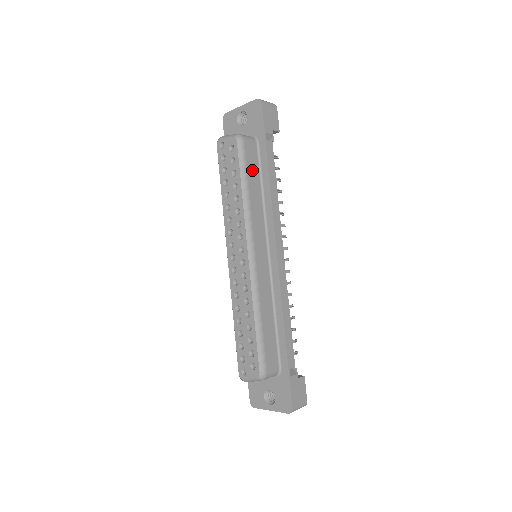
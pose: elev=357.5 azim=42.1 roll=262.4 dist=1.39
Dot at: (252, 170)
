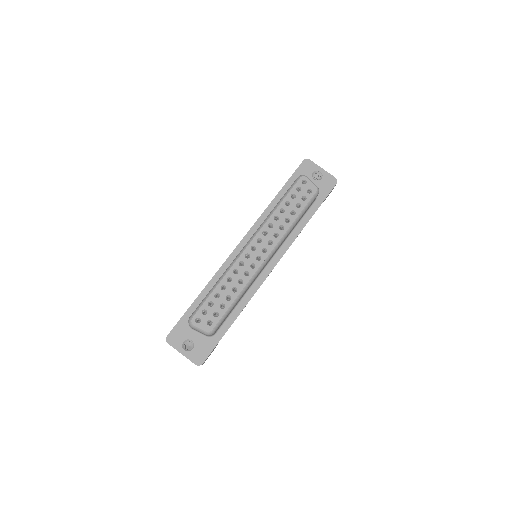
Dot at: occluded
